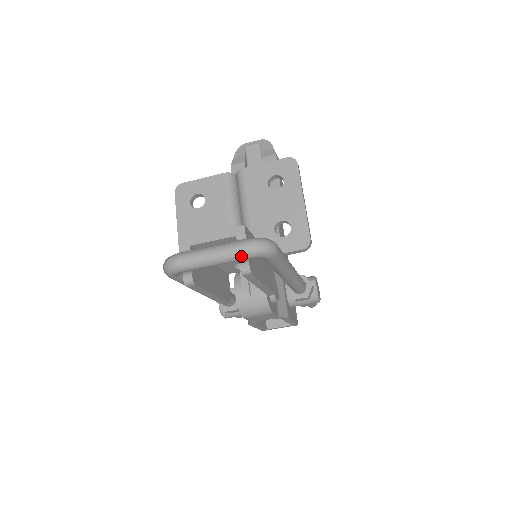
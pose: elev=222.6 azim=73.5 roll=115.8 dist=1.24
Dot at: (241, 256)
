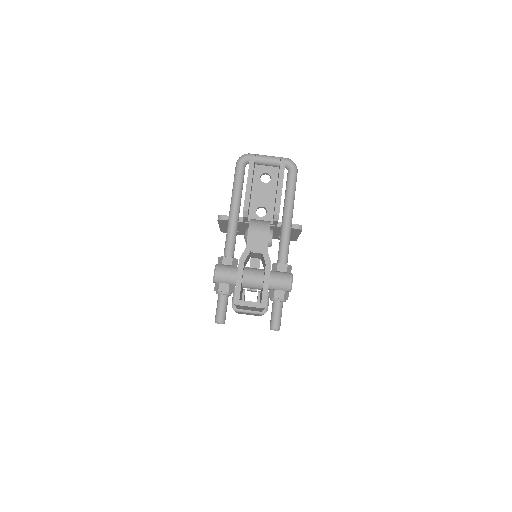
Dot at: occluded
